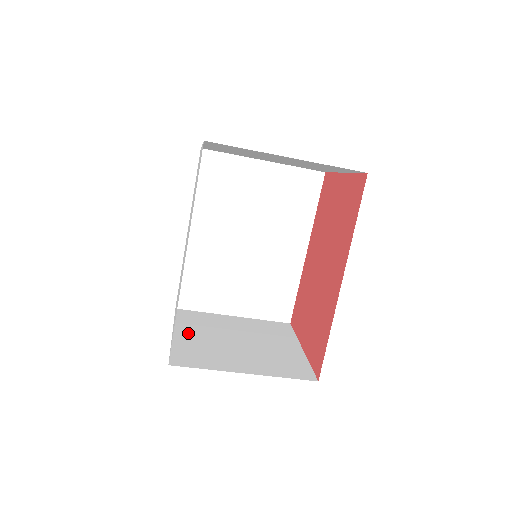
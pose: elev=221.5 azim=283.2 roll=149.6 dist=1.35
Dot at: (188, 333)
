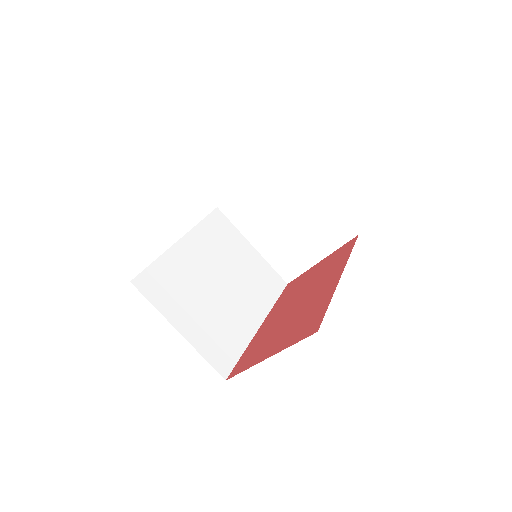
Dot at: occluded
